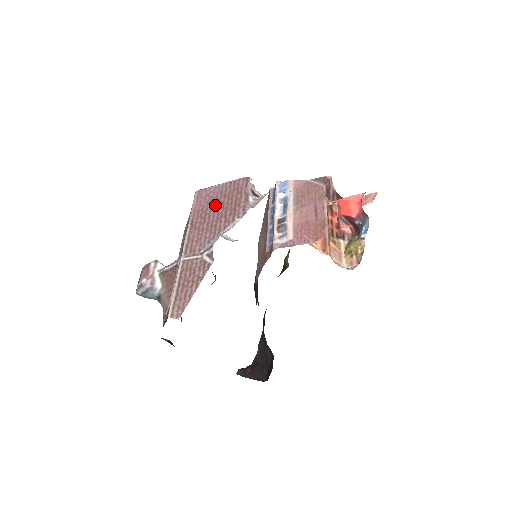
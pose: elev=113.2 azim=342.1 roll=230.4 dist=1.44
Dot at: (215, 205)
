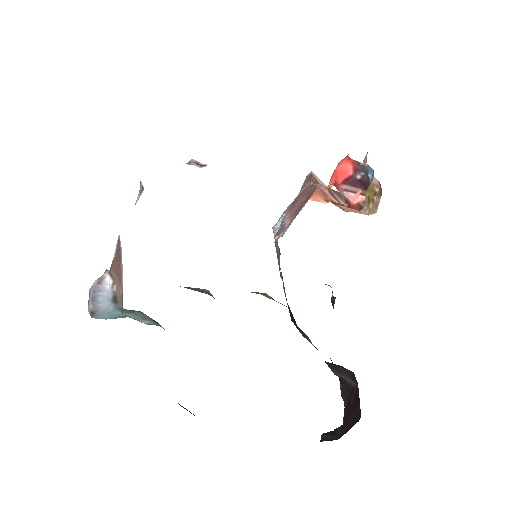
Dot at: occluded
